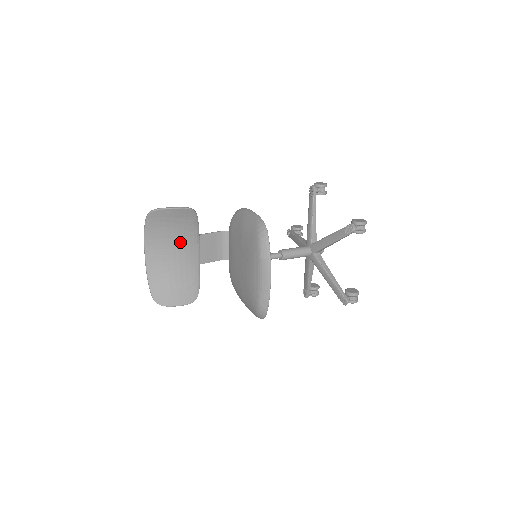
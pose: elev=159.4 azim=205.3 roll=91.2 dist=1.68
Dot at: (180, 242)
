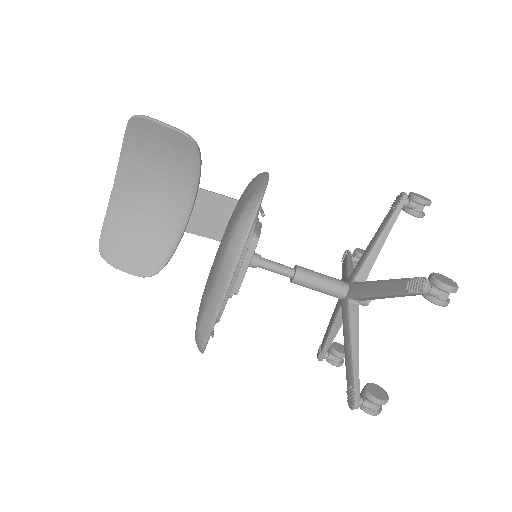
Dot at: (165, 184)
